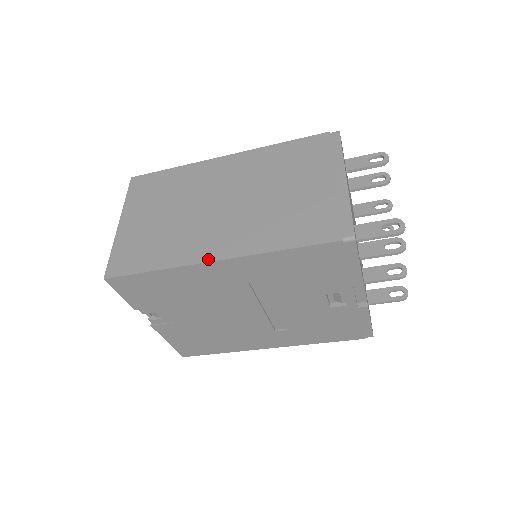
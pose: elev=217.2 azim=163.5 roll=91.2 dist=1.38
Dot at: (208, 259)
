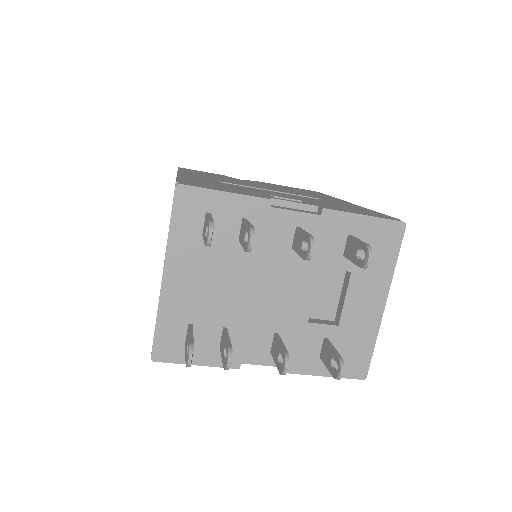
Dot at: occluded
